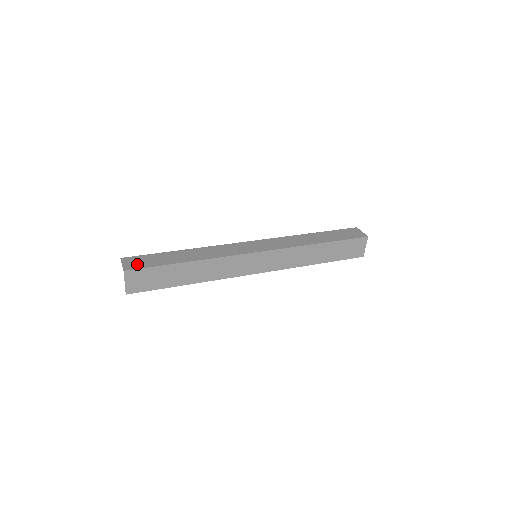
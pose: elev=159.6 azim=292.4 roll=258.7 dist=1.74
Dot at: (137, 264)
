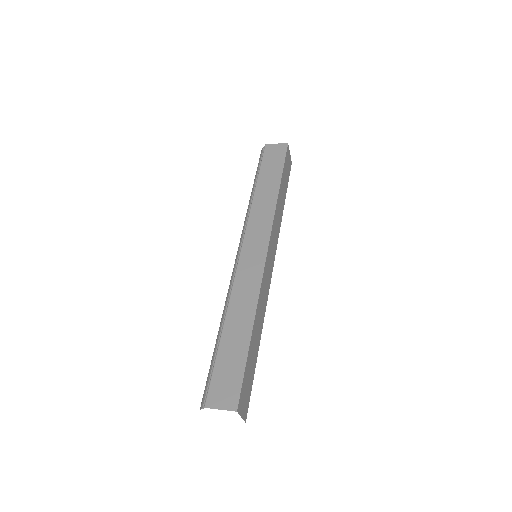
Dot at: (230, 391)
